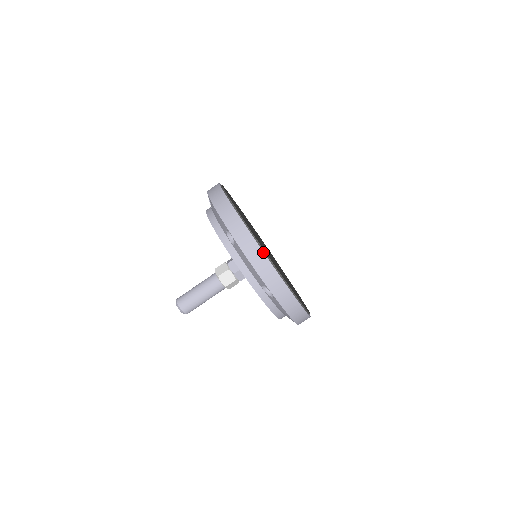
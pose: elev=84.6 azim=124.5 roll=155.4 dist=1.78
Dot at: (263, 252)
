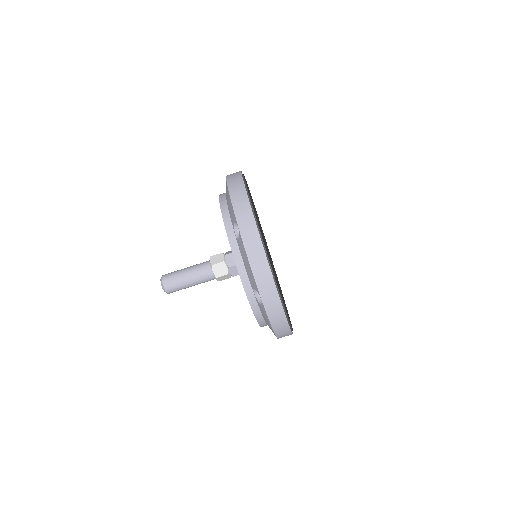
Dot at: (266, 255)
